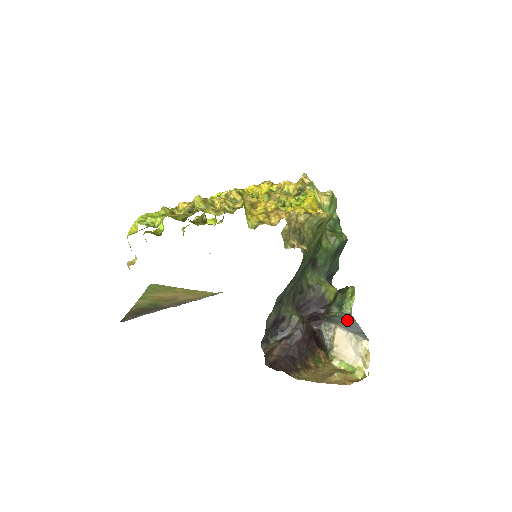
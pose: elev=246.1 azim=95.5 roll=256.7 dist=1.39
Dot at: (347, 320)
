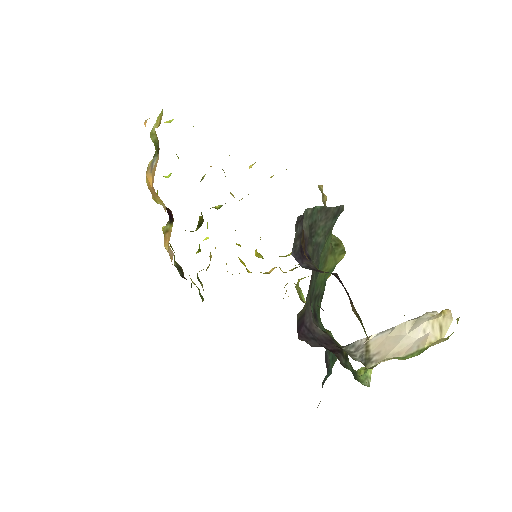
Dot at: occluded
